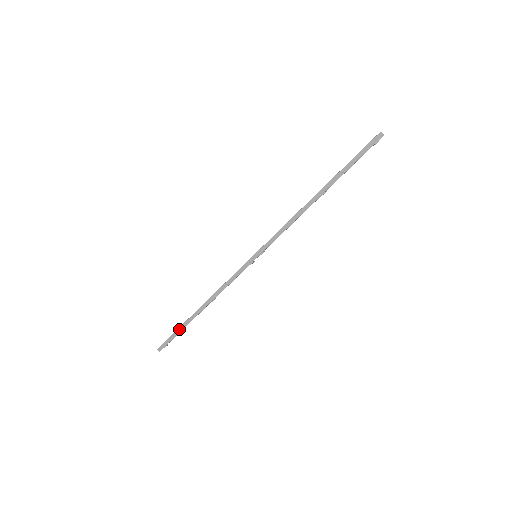
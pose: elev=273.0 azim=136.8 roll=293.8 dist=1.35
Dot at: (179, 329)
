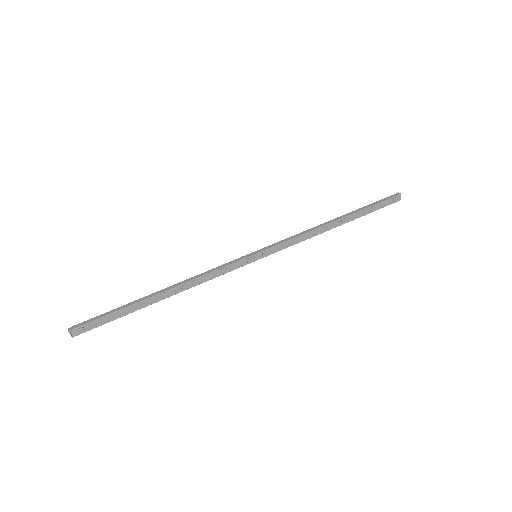
Dot at: (119, 308)
